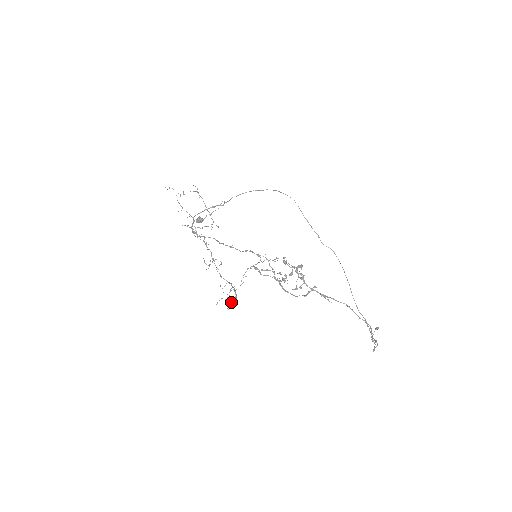
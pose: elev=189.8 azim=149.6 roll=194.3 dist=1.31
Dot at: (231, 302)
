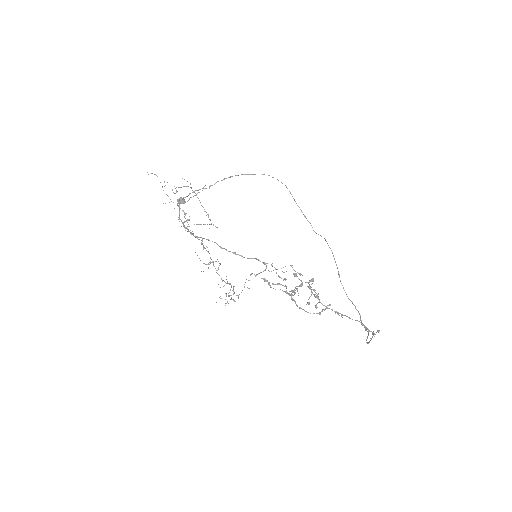
Dot at: (226, 296)
